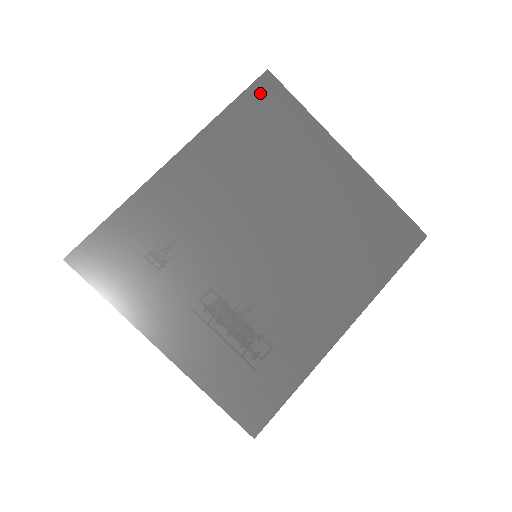
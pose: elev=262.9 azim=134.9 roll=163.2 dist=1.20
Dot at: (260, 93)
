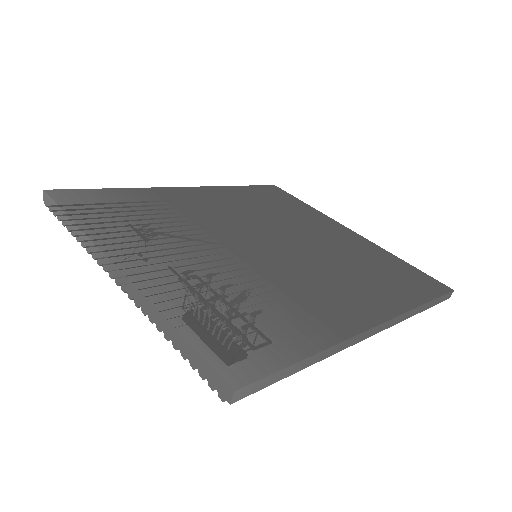
Dot at: (268, 189)
